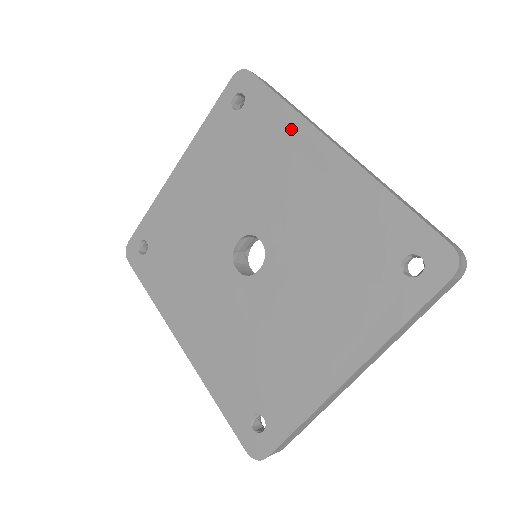
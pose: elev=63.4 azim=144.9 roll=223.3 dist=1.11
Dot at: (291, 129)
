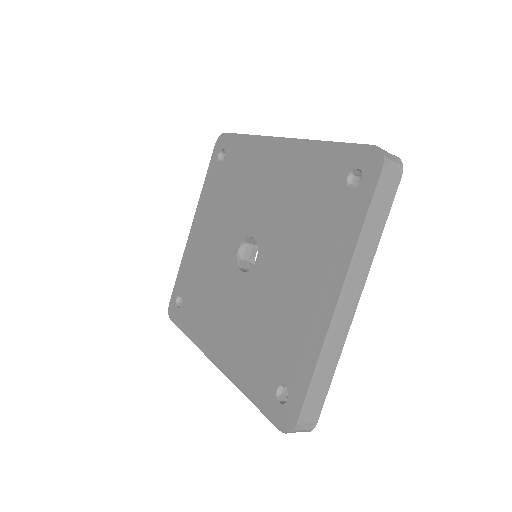
Dot at: (255, 148)
